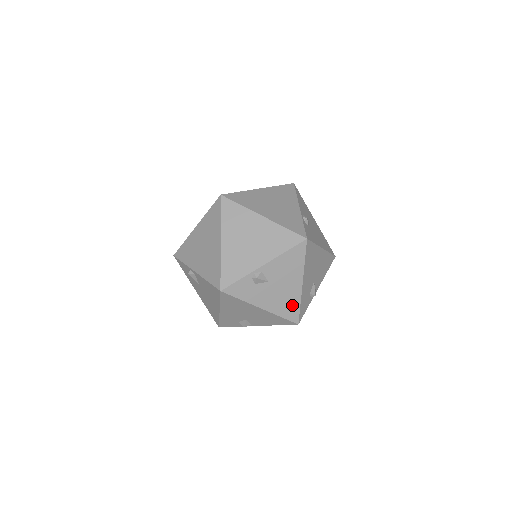
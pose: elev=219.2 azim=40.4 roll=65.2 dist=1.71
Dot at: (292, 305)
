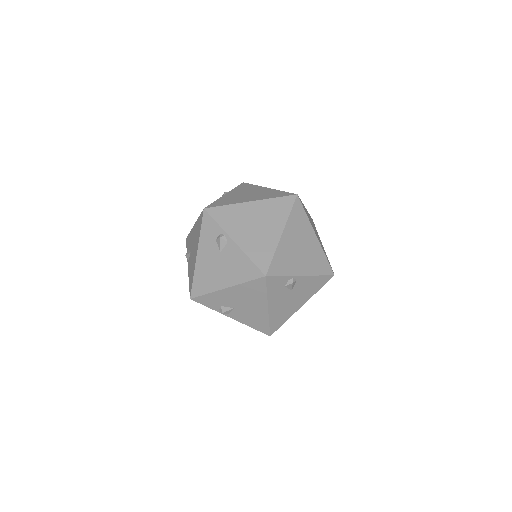
Dot at: (282, 318)
